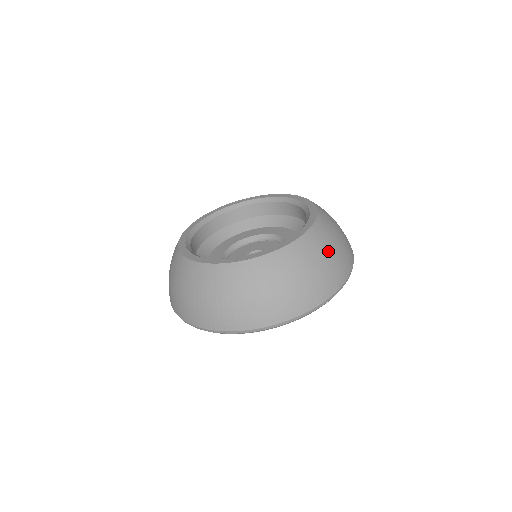
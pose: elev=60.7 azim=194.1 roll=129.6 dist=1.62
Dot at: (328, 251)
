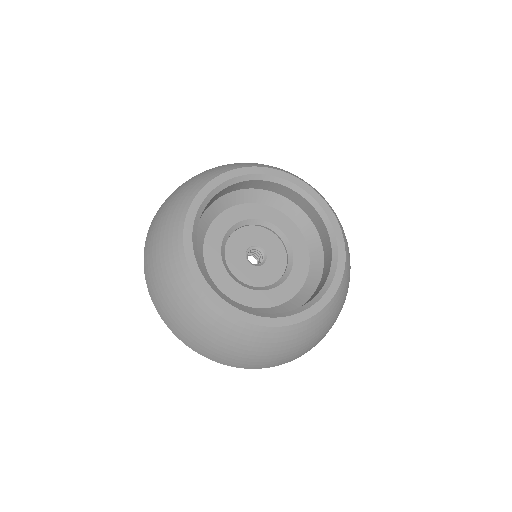
Dot at: occluded
